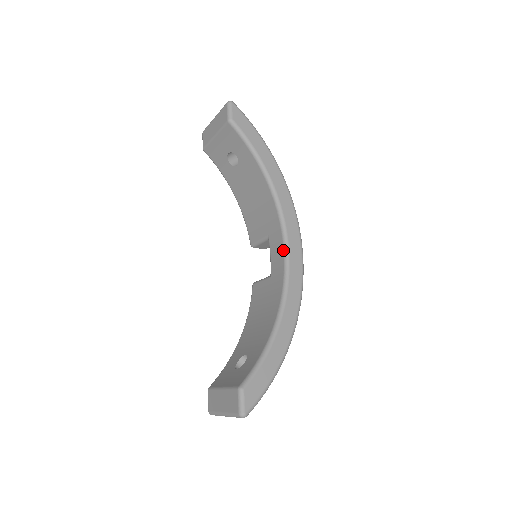
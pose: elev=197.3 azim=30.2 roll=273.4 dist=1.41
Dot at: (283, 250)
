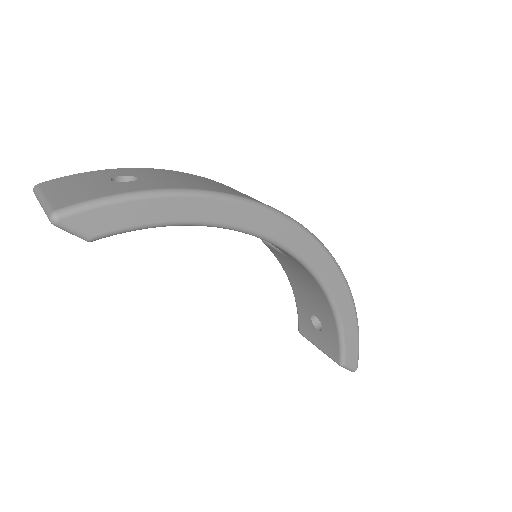
Dot at: occluded
